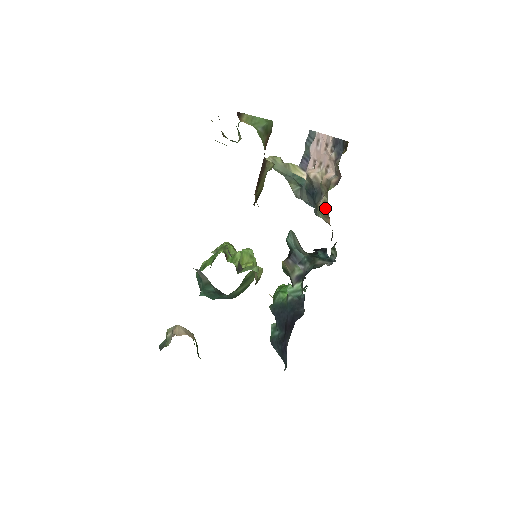
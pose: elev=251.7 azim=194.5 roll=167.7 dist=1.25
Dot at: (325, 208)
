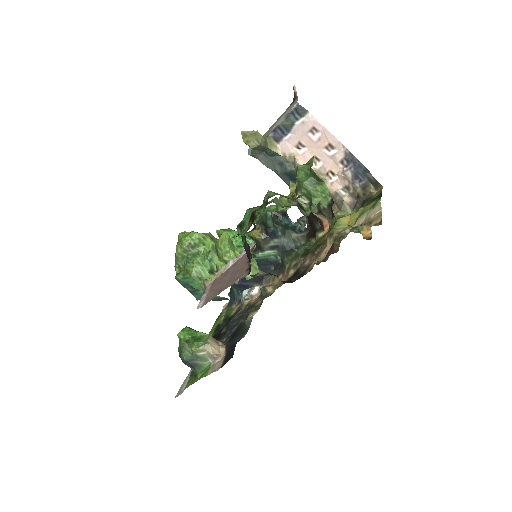
Dot at: occluded
